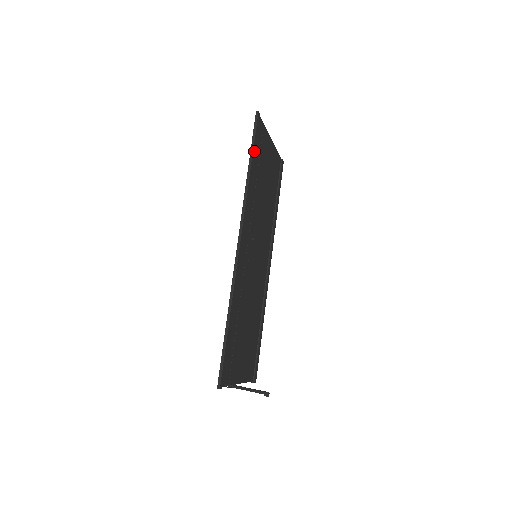
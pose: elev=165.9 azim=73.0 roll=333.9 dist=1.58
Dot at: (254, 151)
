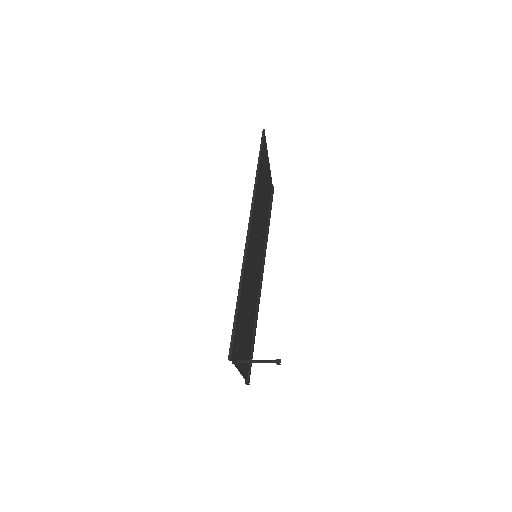
Dot at: occluded
